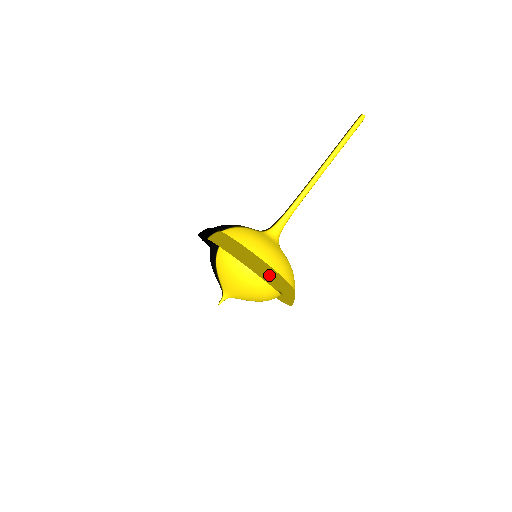
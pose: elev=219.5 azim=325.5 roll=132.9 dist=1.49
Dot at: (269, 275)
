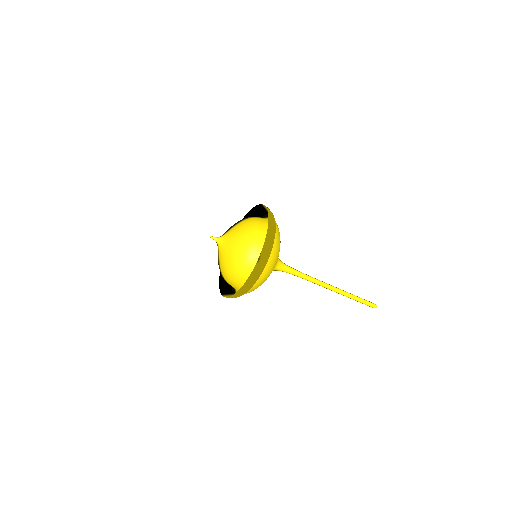
Dot at: (269, 244)
